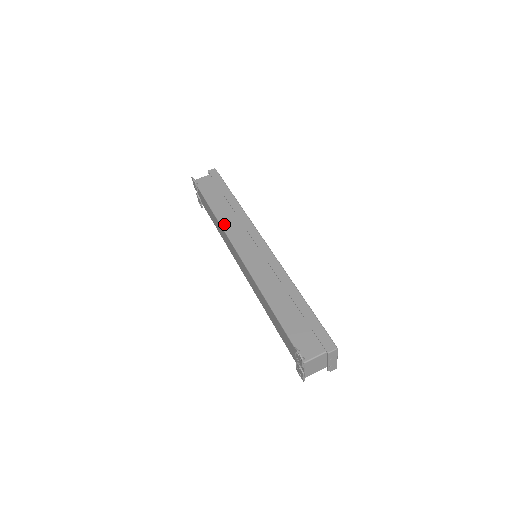
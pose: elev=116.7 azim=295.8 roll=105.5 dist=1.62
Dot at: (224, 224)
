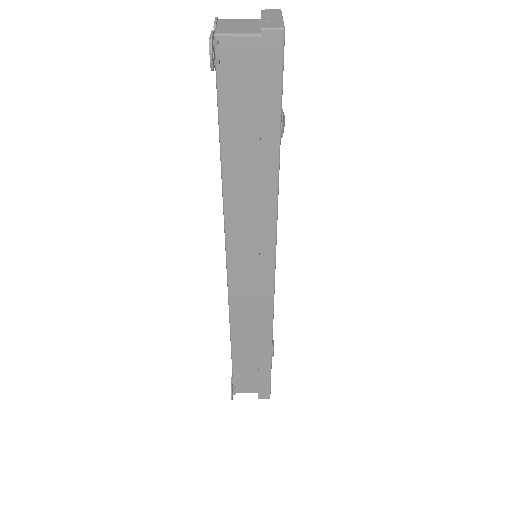
Dot at: (230, 209)
